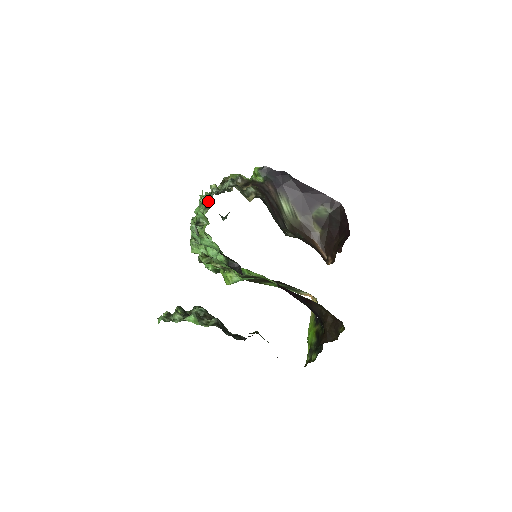
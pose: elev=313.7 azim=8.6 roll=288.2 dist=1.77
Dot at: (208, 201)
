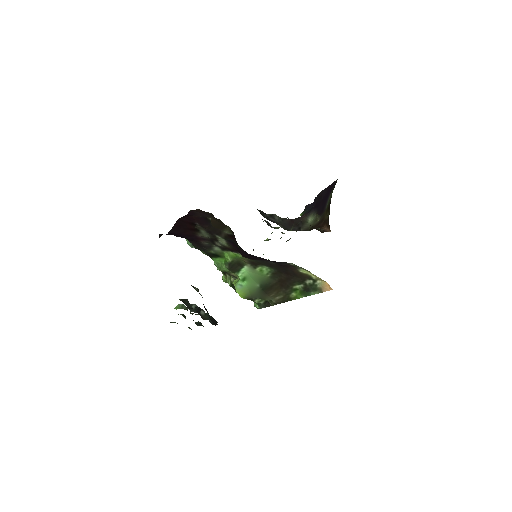
Dot at: occluded
